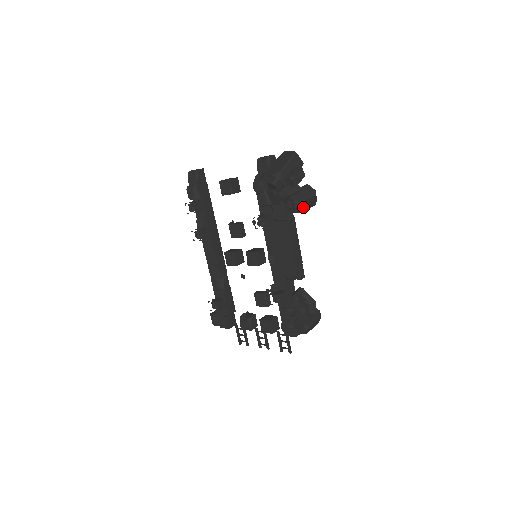
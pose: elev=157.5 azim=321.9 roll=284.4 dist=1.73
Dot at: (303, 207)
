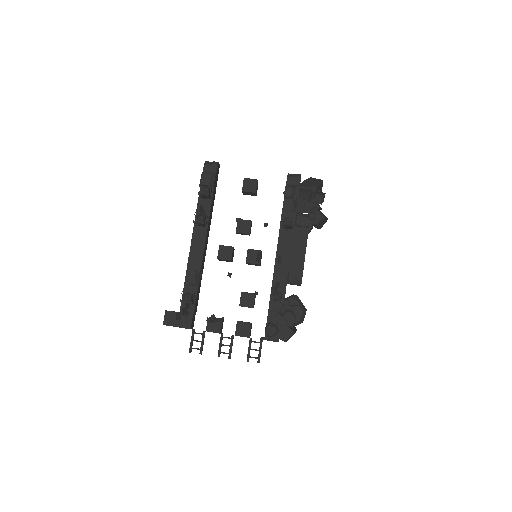
Dot at: (320, 223)
